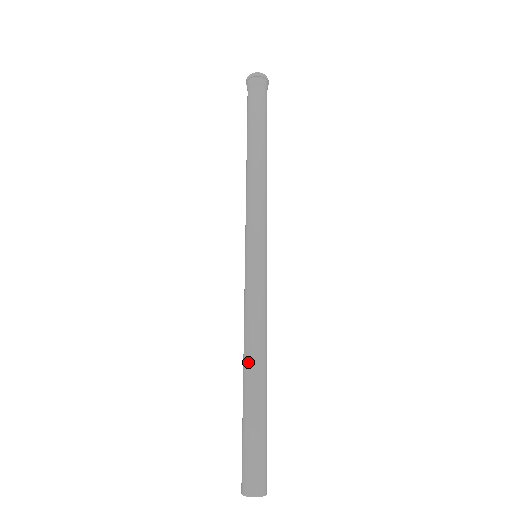
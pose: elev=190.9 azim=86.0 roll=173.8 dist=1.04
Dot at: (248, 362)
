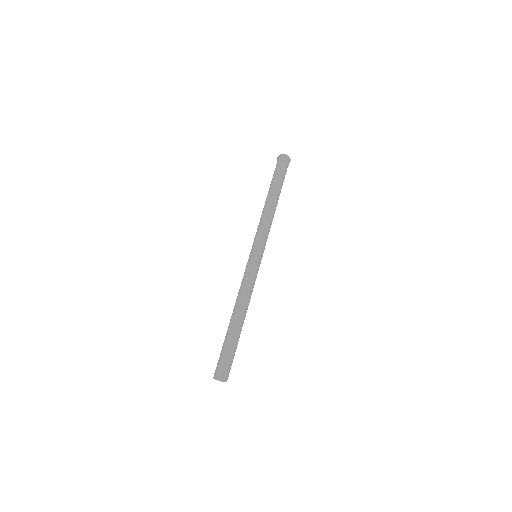
Dot at: (239, 310)
